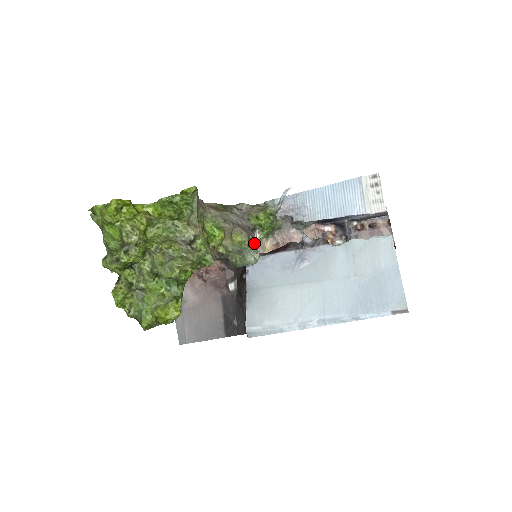
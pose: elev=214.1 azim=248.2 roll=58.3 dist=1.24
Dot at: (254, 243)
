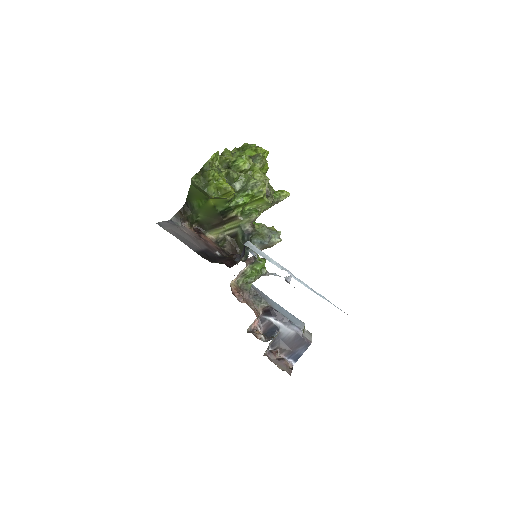
Dot at: occluded
